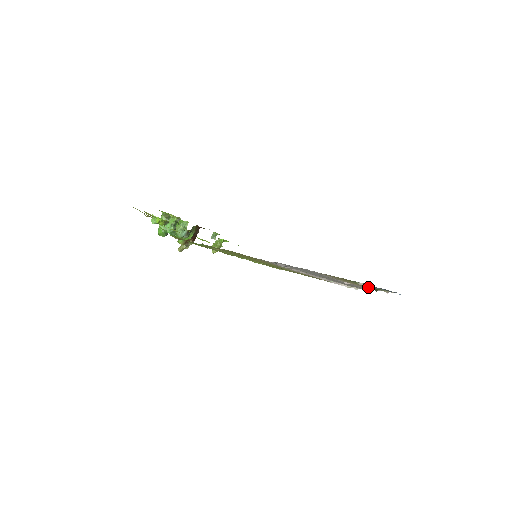
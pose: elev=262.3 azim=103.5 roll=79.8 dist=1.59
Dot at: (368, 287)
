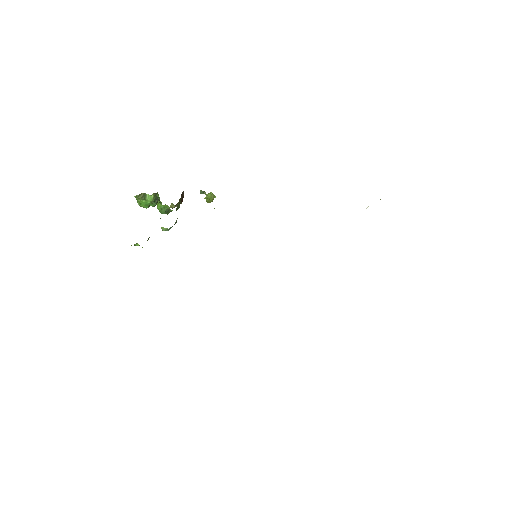
Dot at: occluded
